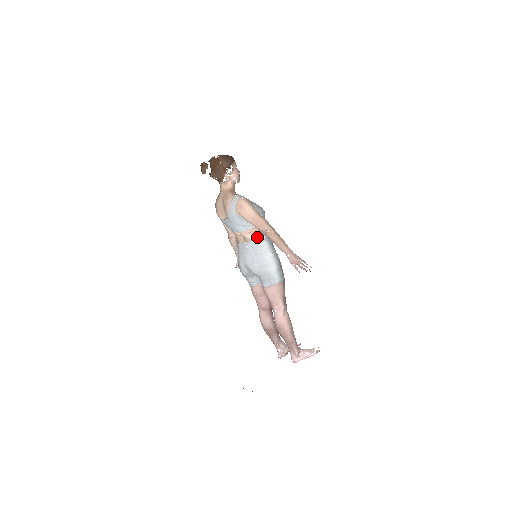
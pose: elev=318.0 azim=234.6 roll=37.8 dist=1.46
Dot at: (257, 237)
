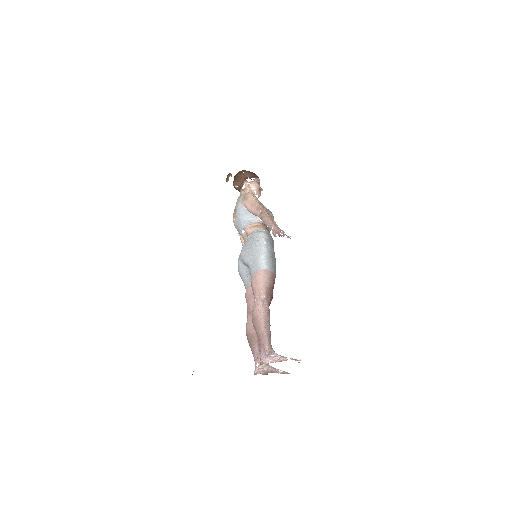
Dot at: (257, 229)
